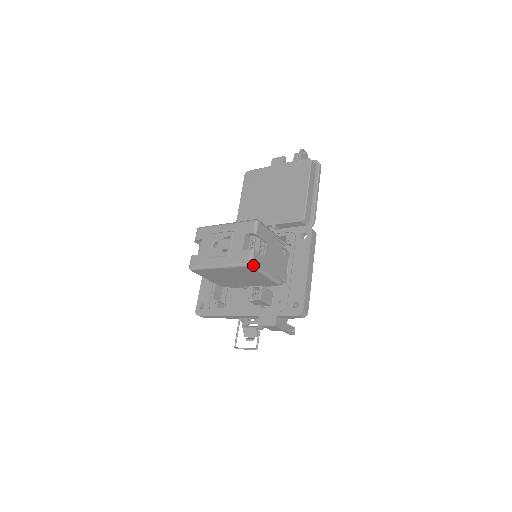
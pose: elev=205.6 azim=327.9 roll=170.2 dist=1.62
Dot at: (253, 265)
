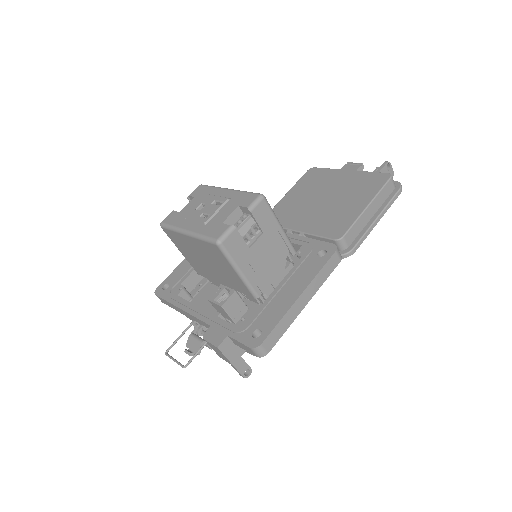
Dot at: (222, 246)
